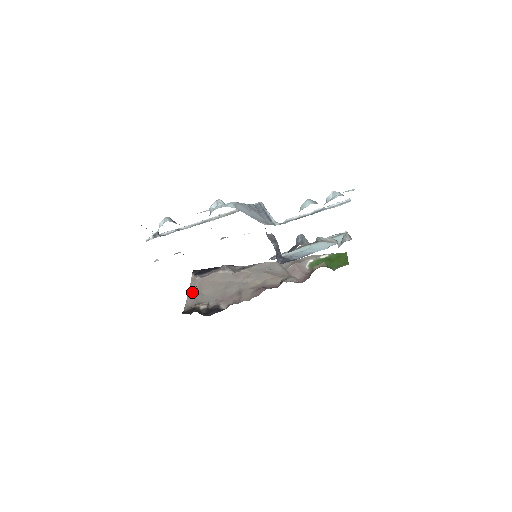
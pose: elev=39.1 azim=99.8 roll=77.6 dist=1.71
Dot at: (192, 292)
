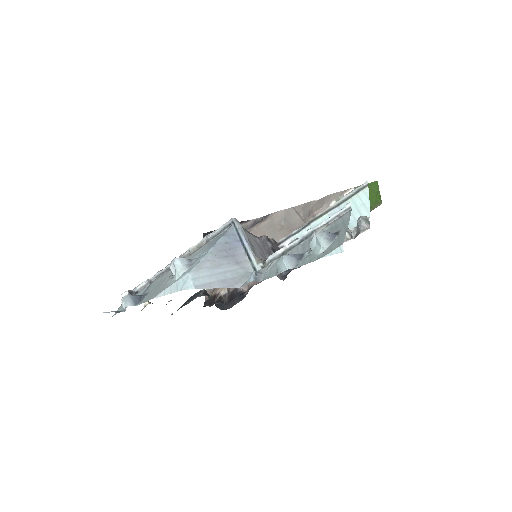
Dot at: occluded
